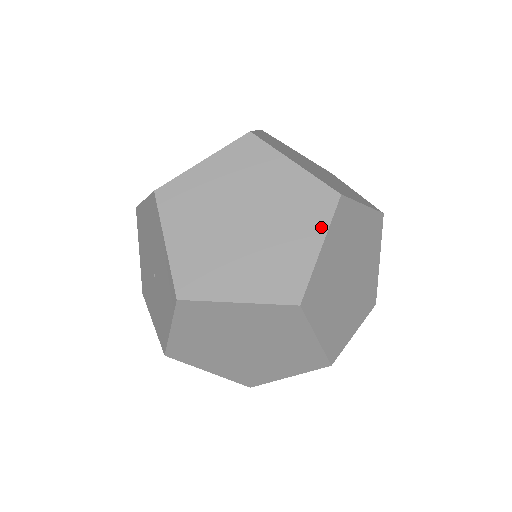
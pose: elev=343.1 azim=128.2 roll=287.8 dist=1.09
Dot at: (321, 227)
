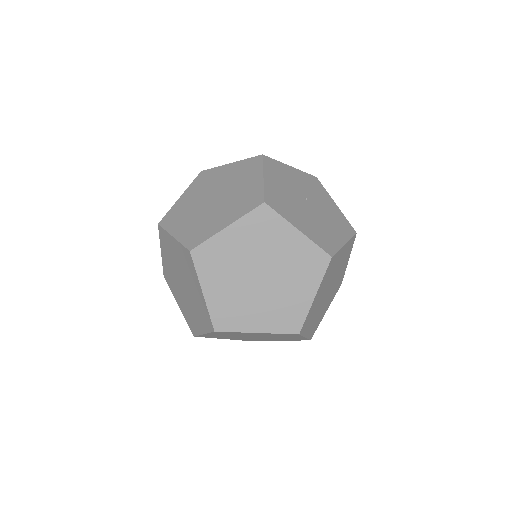
Dot at: (196, 278)
